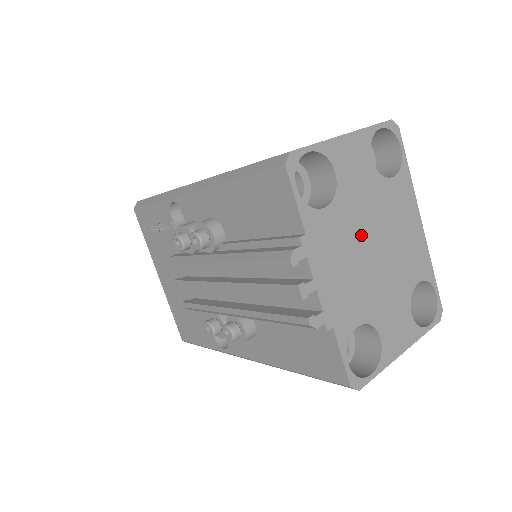
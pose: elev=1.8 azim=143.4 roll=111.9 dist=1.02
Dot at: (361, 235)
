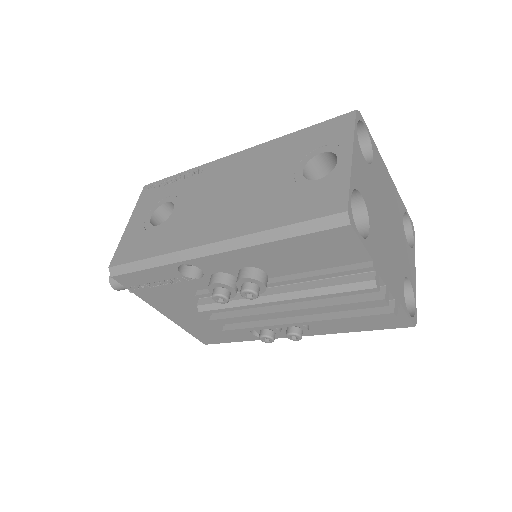
Dot at: (382, 224)
